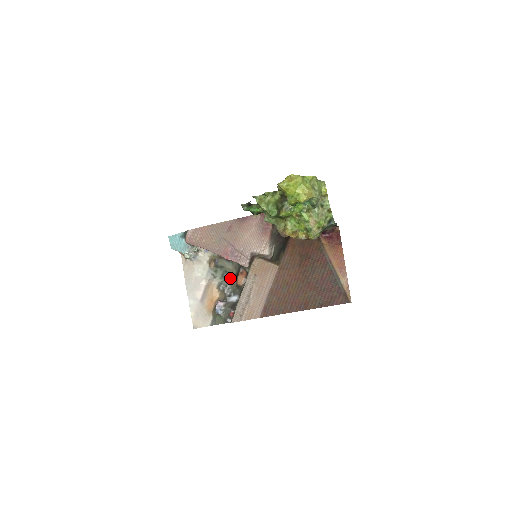
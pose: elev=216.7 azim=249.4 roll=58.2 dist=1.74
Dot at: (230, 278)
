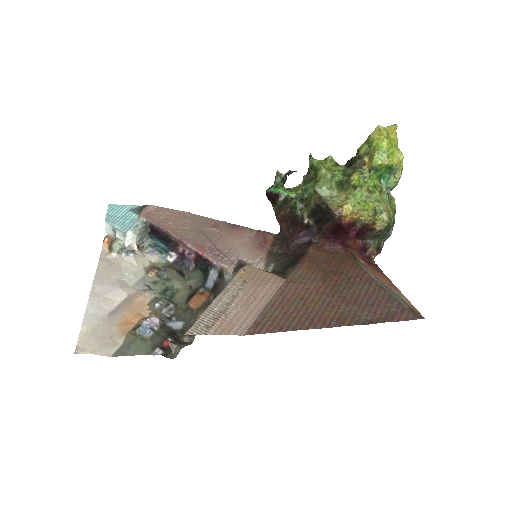
Dot at: (175, 298)
